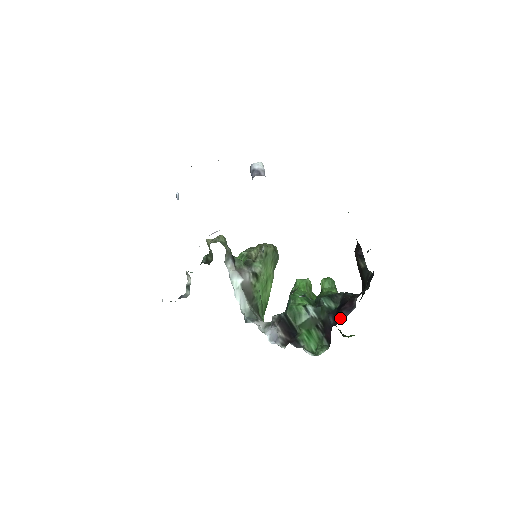
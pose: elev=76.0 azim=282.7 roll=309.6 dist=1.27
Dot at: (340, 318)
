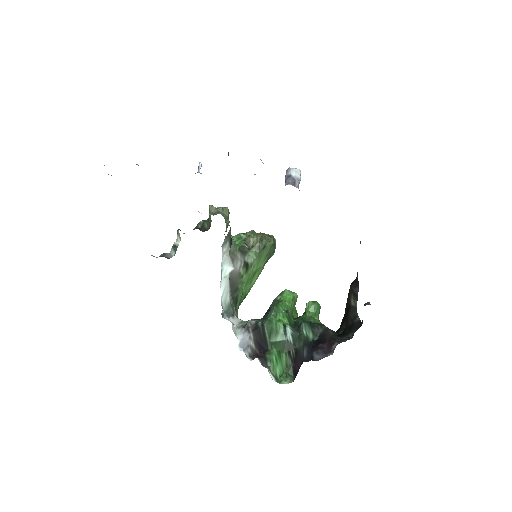
Dot at: (314, 356)
